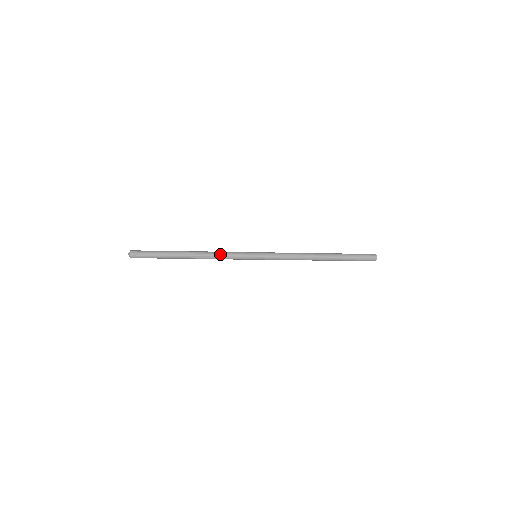
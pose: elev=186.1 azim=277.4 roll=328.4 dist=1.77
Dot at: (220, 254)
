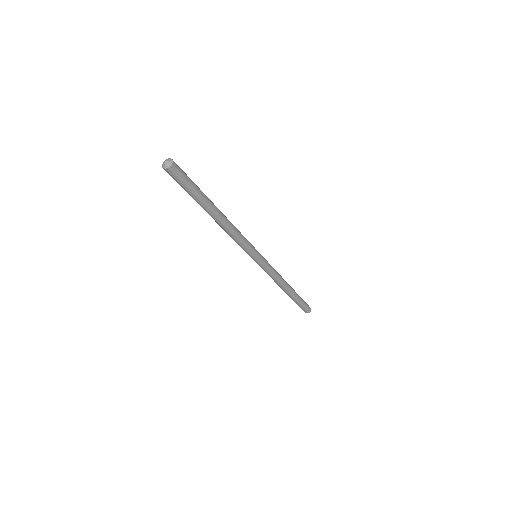
Dot at: (238, 230)
